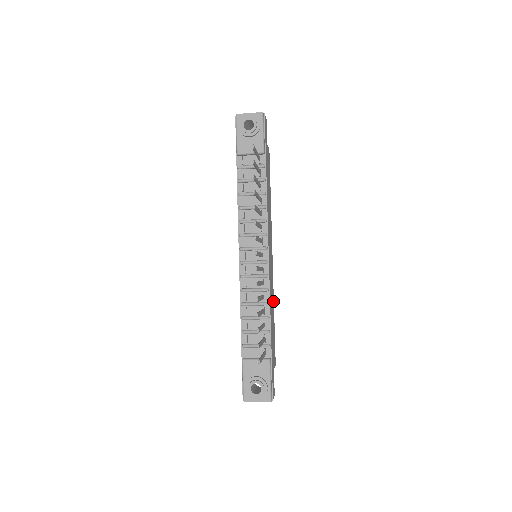
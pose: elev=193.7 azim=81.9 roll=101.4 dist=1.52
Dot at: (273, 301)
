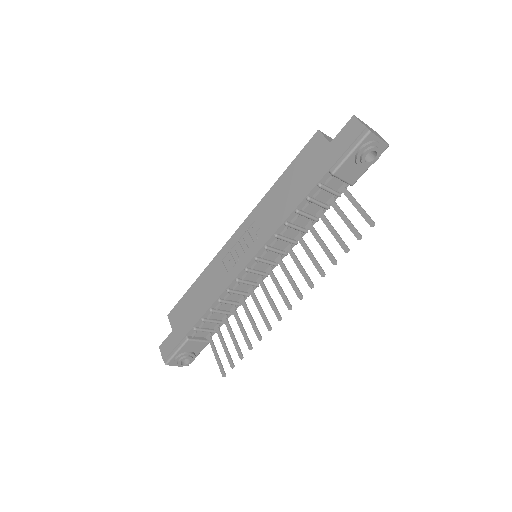
Dot at: occluded
